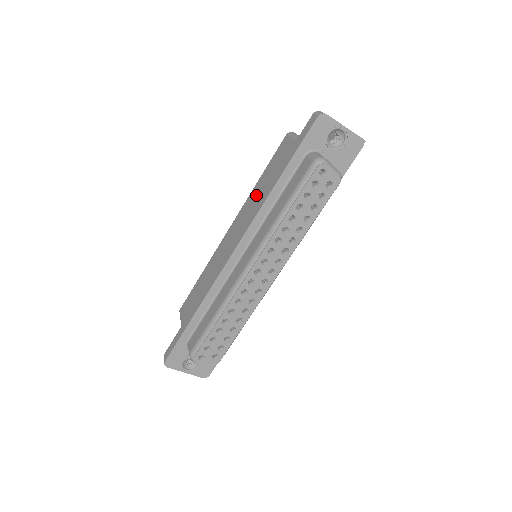
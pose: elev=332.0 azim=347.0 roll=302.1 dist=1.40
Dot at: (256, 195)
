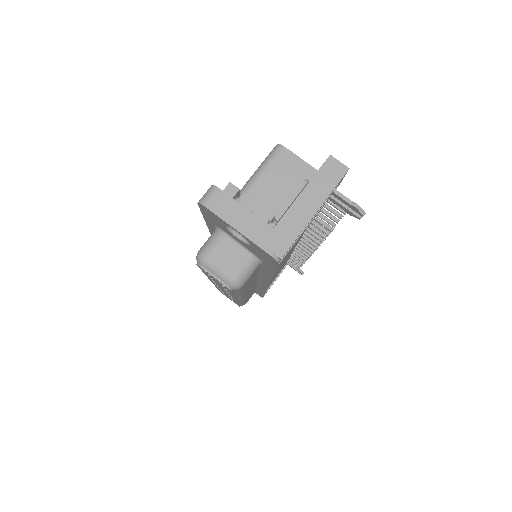
Dot at: occluded
